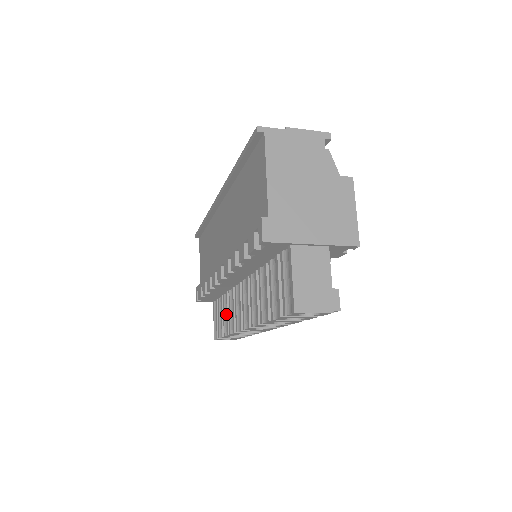
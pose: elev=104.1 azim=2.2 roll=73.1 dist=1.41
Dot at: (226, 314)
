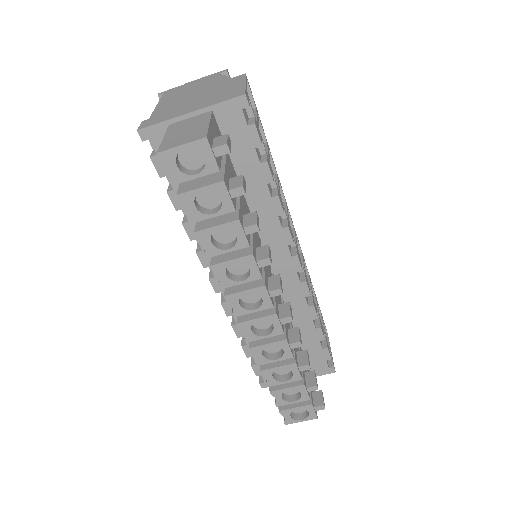
Dot at: occluded
